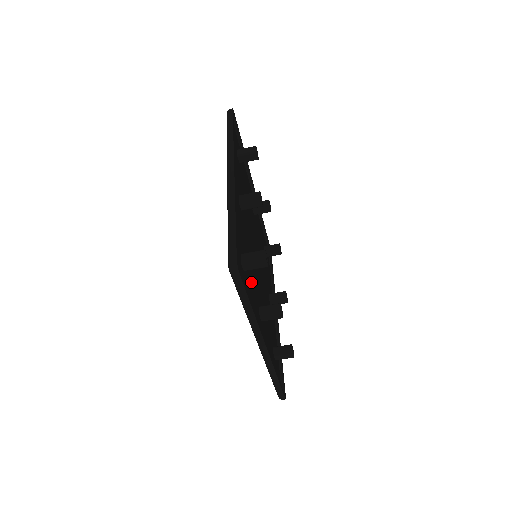
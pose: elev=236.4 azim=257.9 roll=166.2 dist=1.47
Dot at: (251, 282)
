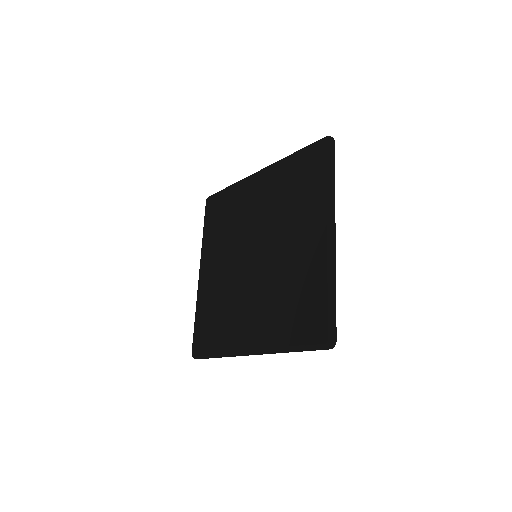
Dot at: (277, 308)
